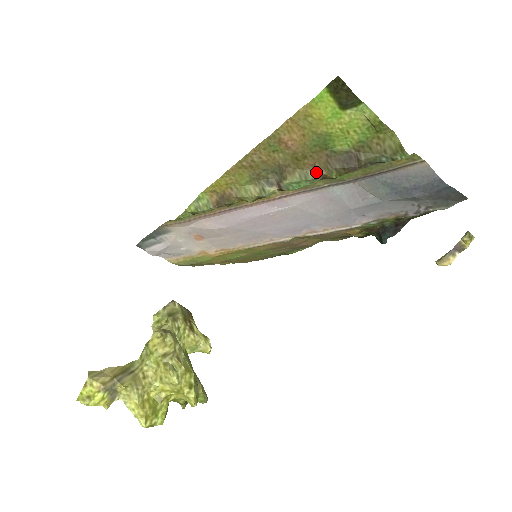
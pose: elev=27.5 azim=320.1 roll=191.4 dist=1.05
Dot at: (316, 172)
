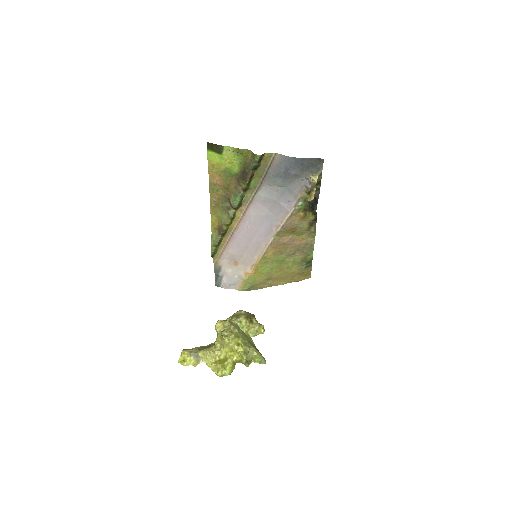
Dot at: (238, 190)
